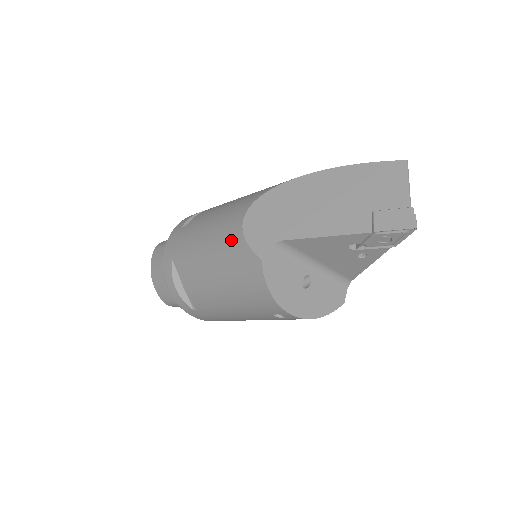
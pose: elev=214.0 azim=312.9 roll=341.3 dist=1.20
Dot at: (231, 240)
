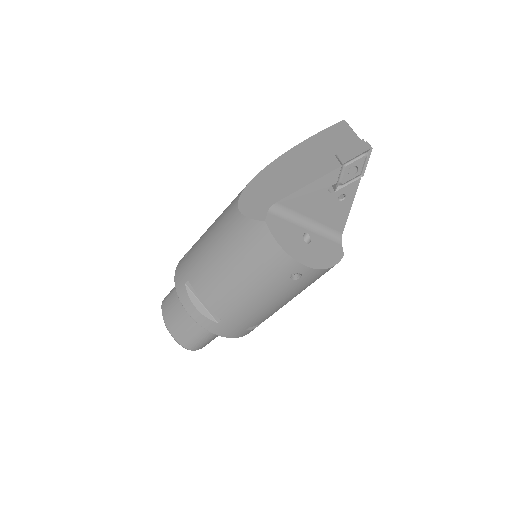
Dot at: (233, 226)
